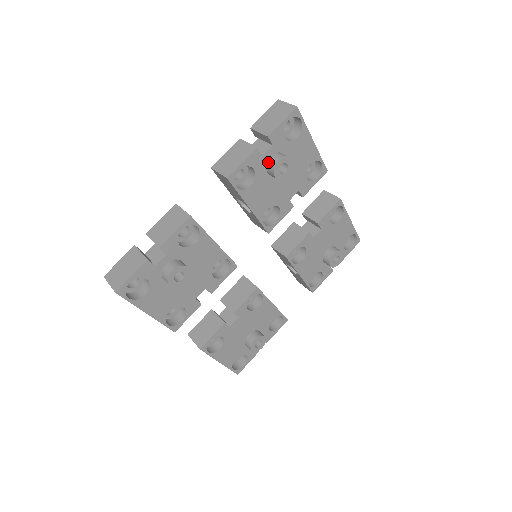
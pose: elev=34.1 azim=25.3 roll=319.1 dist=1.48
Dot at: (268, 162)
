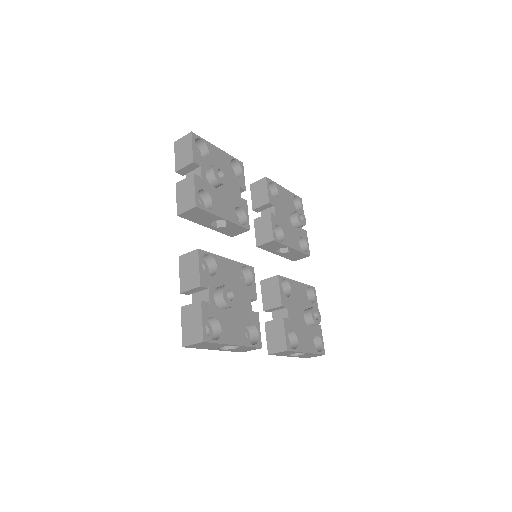
Dot at: (208, 179)
